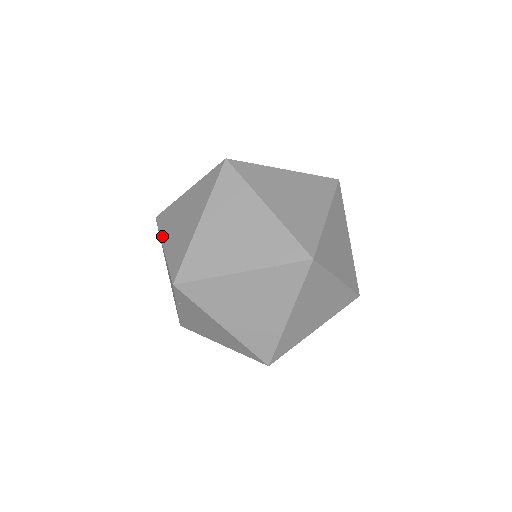
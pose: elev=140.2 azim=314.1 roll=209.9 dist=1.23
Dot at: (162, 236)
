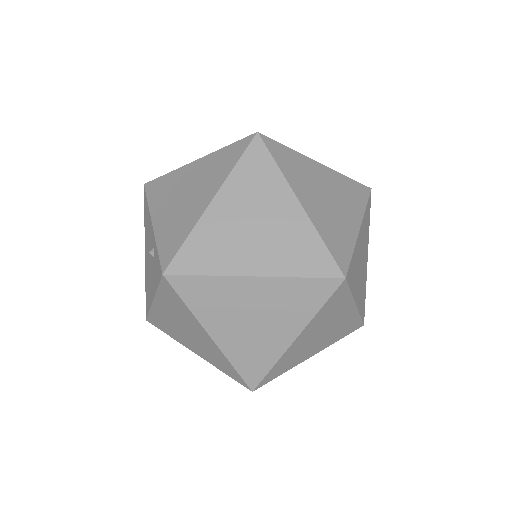
Dot at: (180, 343)
